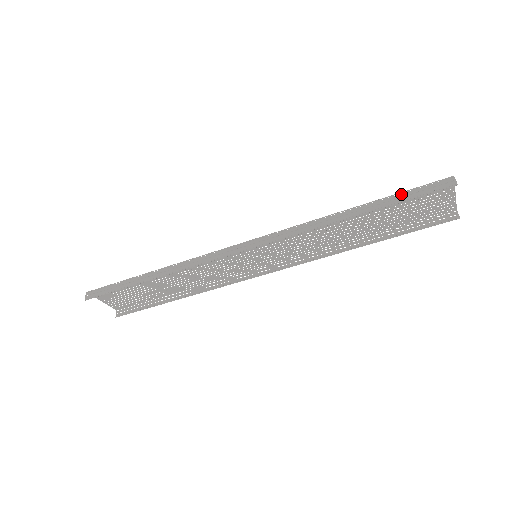
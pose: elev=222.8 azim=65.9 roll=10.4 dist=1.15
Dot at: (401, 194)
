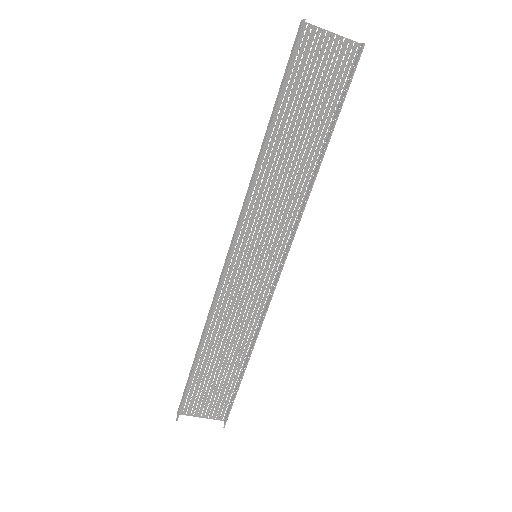
Dot at: (282, 80)
